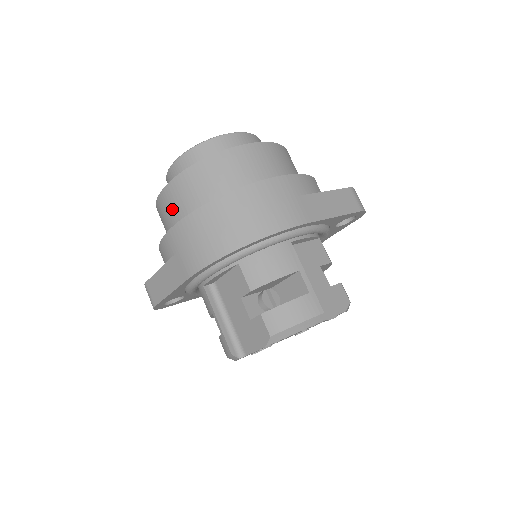
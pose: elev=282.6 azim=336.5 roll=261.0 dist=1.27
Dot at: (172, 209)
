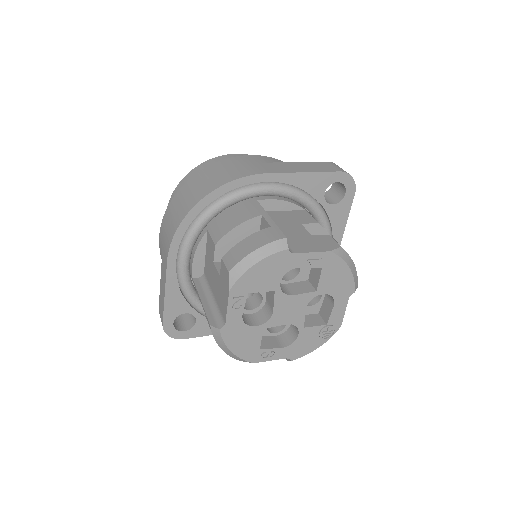
Dot at: occluded
